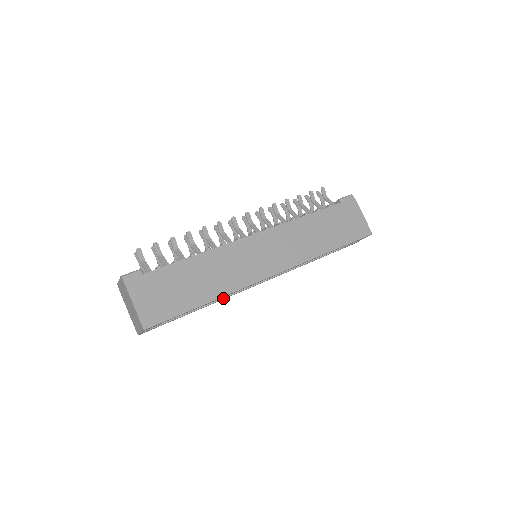
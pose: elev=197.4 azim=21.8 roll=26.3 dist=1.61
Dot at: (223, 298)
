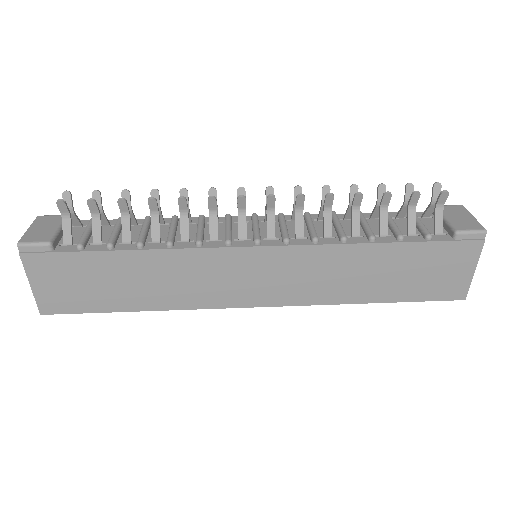
Dot at: occluded
